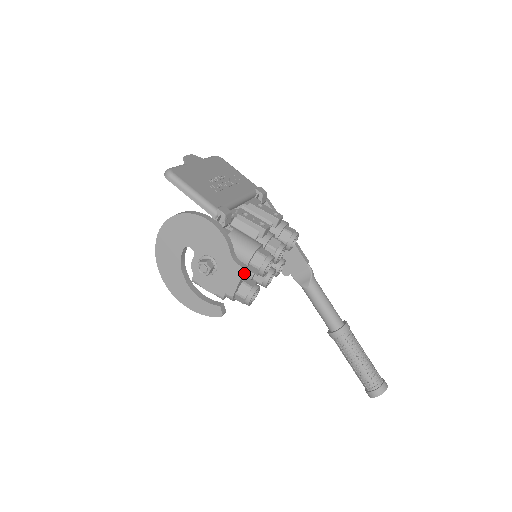
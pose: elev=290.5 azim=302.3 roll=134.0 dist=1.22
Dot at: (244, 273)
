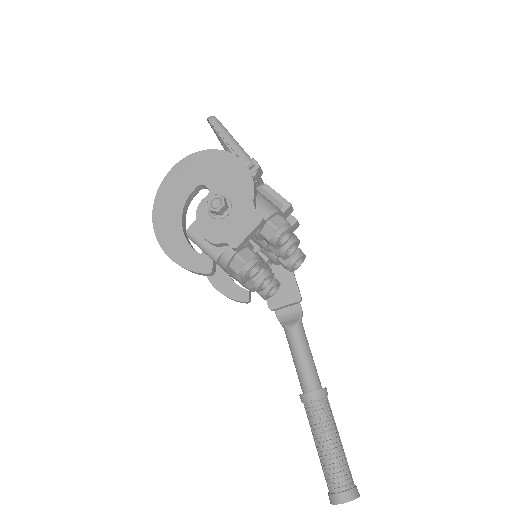
Dot at: (259, 226)
